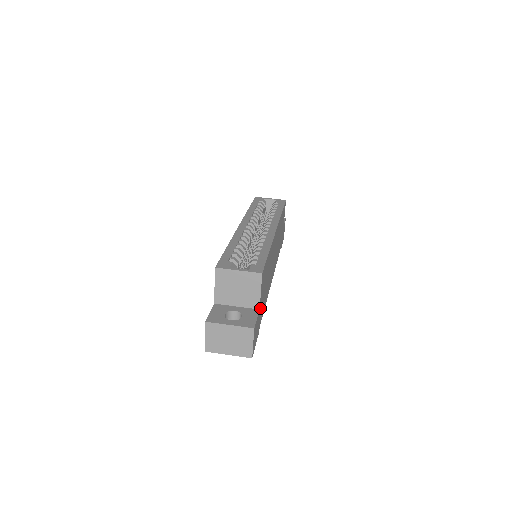
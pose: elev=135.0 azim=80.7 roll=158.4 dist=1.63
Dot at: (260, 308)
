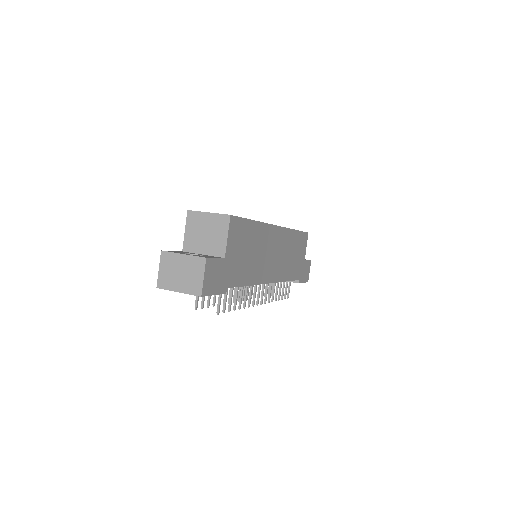
Dot at: (228, 261)
